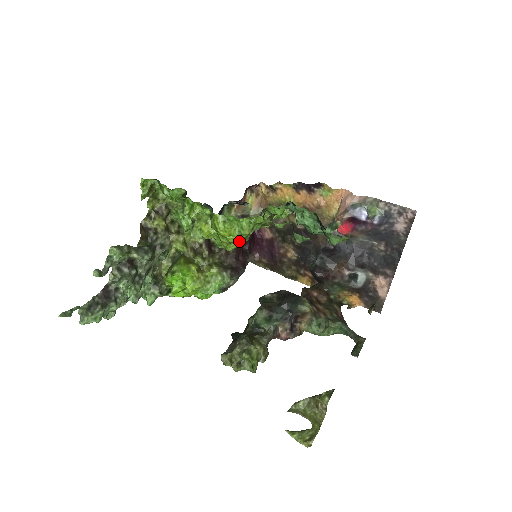
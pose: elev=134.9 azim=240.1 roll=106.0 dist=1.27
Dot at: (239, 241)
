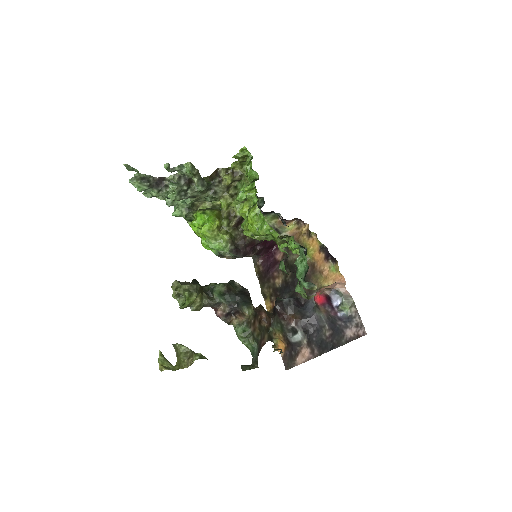
Dot at: (253, 233)
